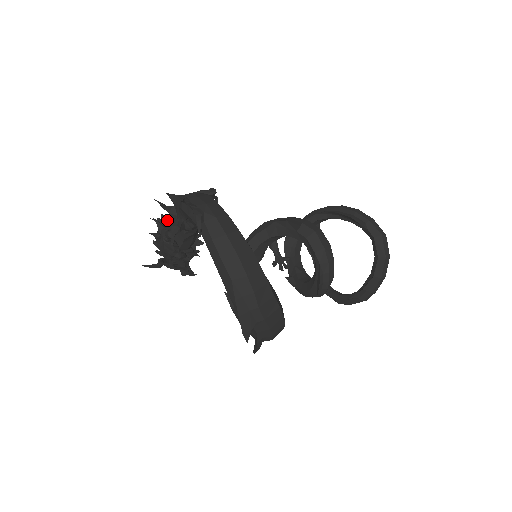
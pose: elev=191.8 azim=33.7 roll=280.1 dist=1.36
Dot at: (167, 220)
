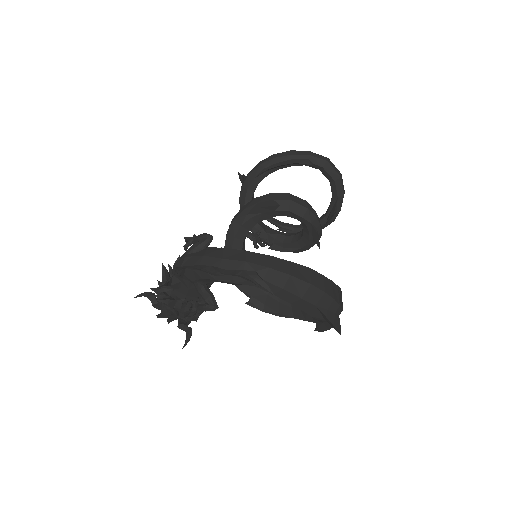
Dot at: (161, 290)
